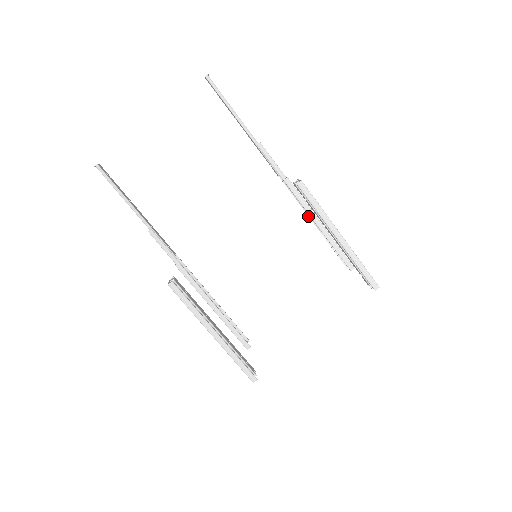
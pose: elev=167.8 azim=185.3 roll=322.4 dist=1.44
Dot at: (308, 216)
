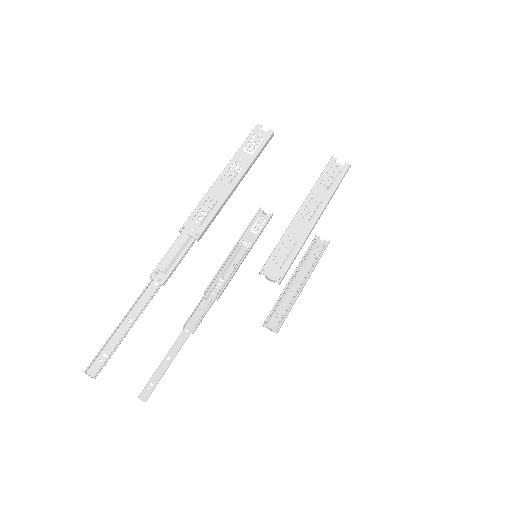
Dot at: occluded
